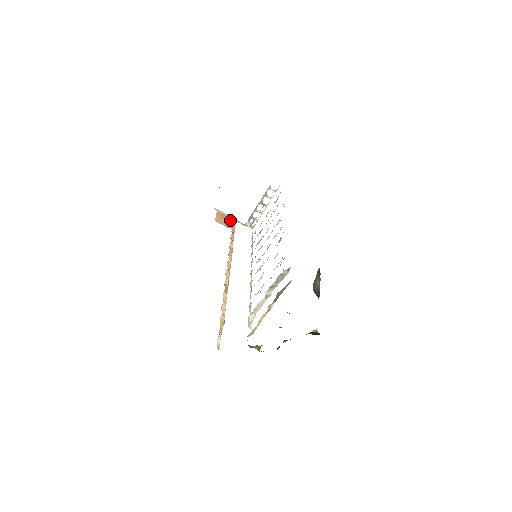
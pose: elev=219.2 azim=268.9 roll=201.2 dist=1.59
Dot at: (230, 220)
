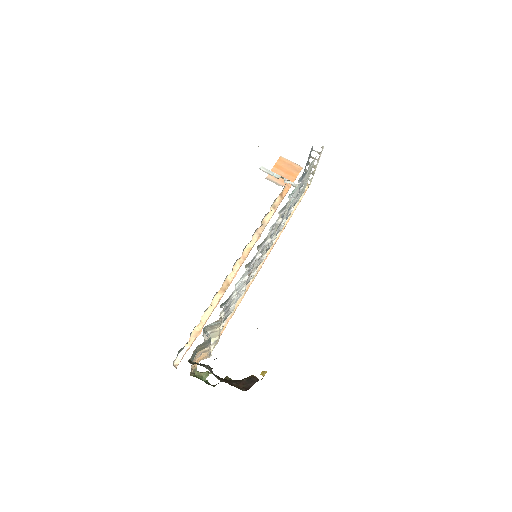
Dot at: (291, 171)
